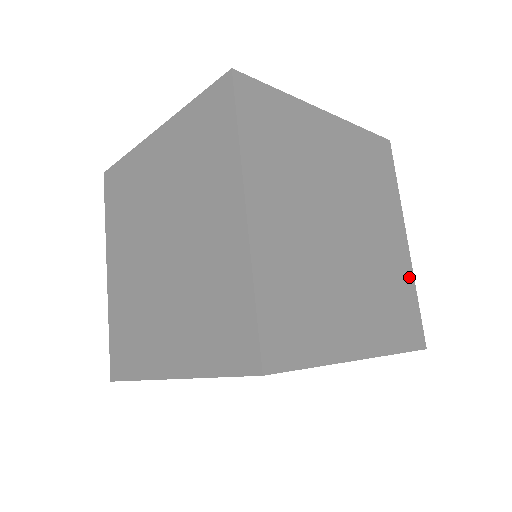
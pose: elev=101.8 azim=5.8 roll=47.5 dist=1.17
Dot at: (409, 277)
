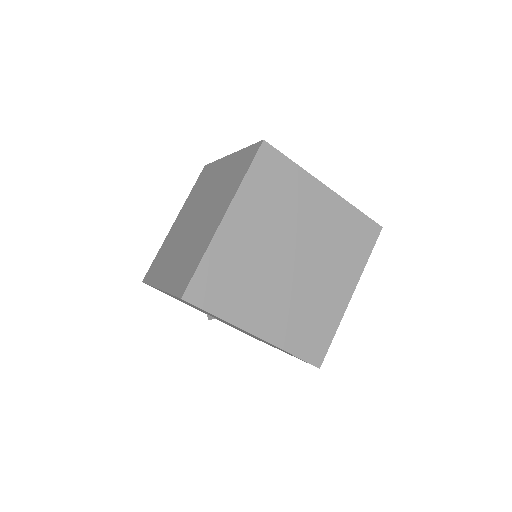
Dot at: (336, 318)
